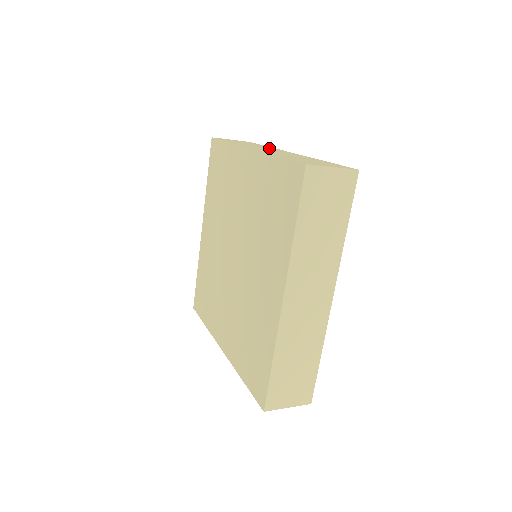
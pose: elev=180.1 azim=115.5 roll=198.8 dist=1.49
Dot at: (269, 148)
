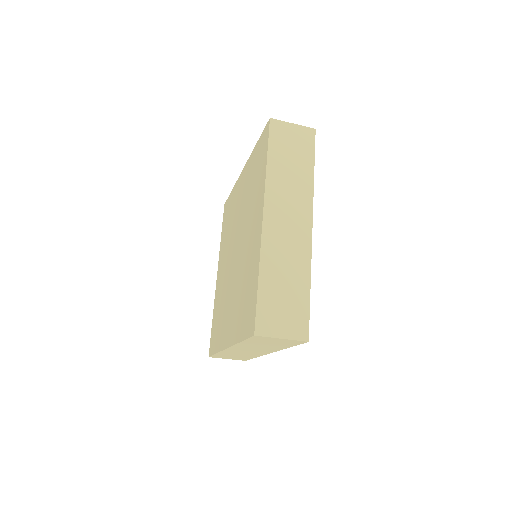
Dot at: occluded
